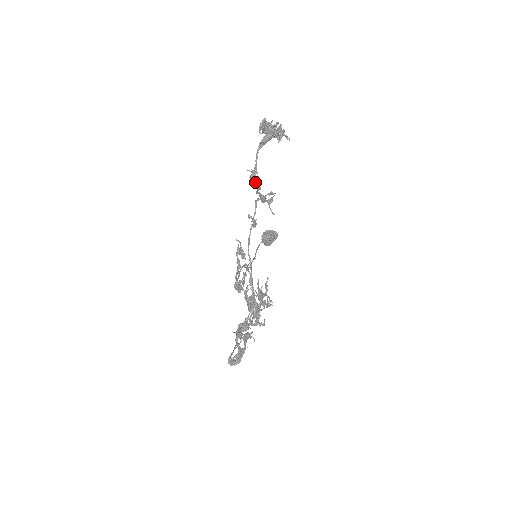
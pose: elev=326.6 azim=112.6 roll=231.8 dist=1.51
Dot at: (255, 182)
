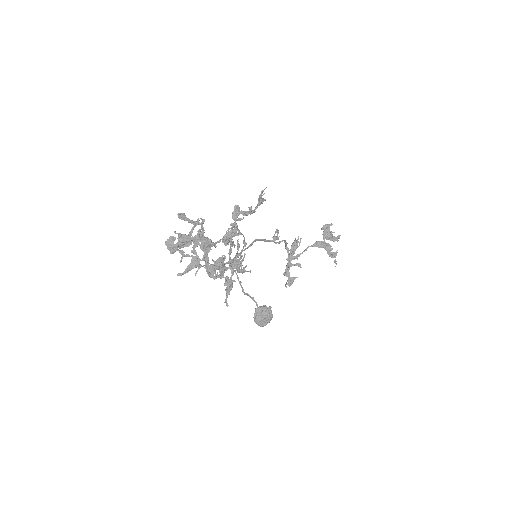
Dot at: (293, 250)
